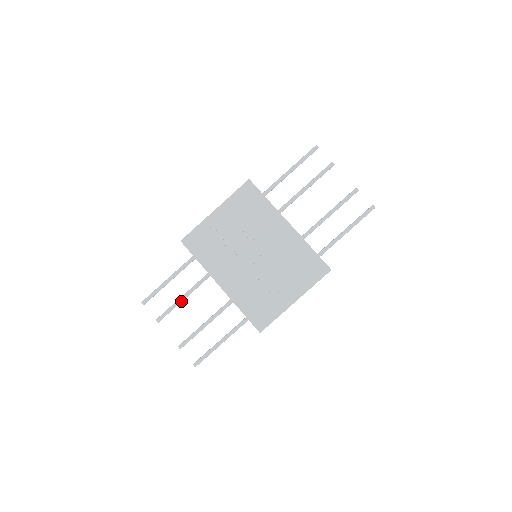
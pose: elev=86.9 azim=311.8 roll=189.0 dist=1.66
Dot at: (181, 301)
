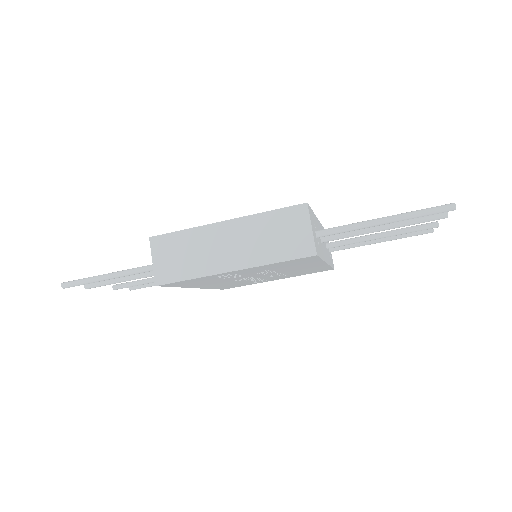
Dot at: (128, 280)
